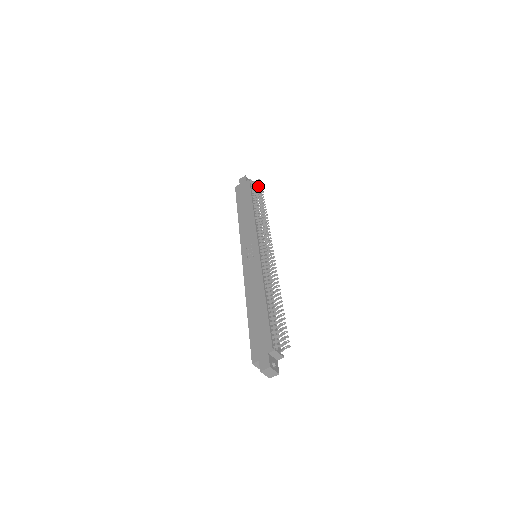
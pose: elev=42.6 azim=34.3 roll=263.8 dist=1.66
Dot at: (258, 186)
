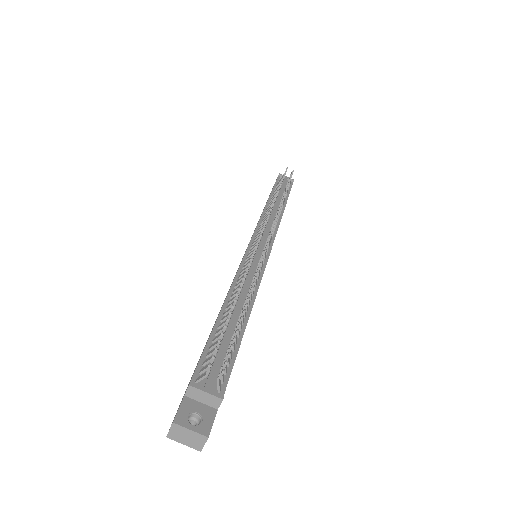
Dot at: (289, 177)
